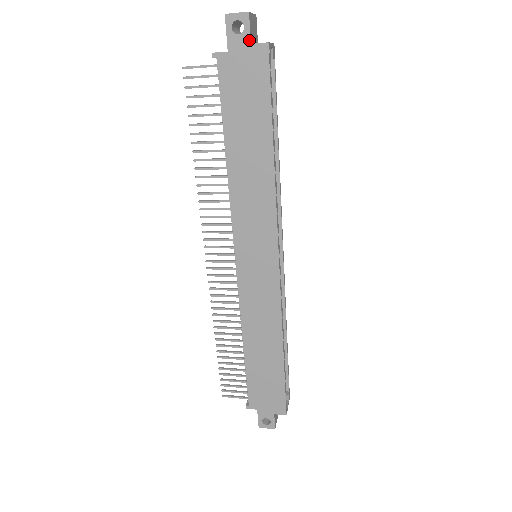
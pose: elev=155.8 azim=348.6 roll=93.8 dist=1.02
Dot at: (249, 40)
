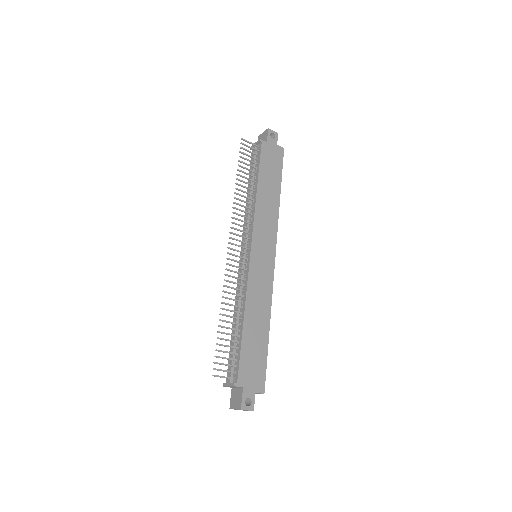
Dot at: occluded
